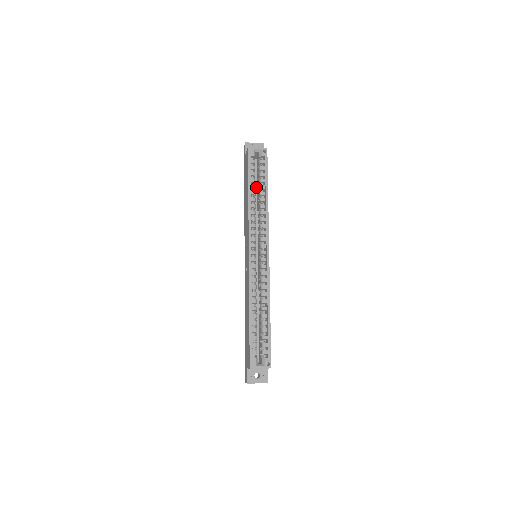
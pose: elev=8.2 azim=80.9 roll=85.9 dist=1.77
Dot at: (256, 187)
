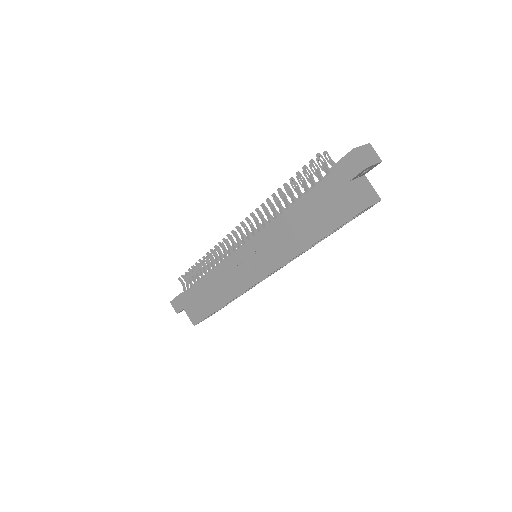
Dot at: occluded
